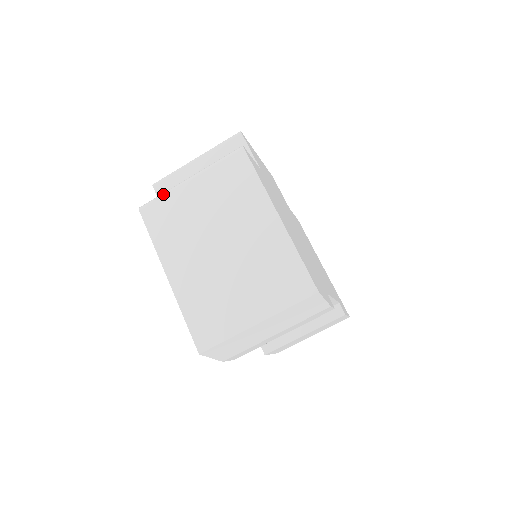
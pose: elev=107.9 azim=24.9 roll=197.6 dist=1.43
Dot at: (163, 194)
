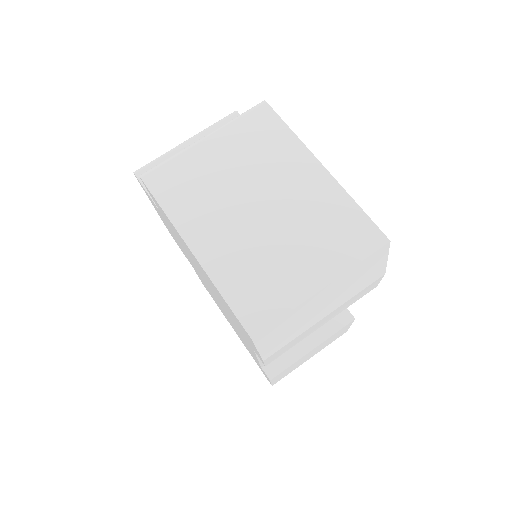
Dot at: (171, 157)
